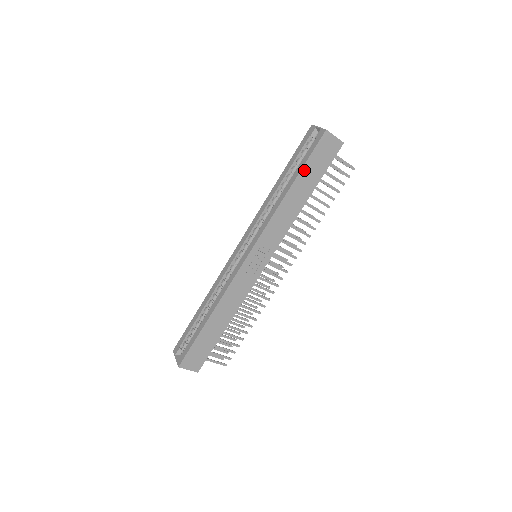
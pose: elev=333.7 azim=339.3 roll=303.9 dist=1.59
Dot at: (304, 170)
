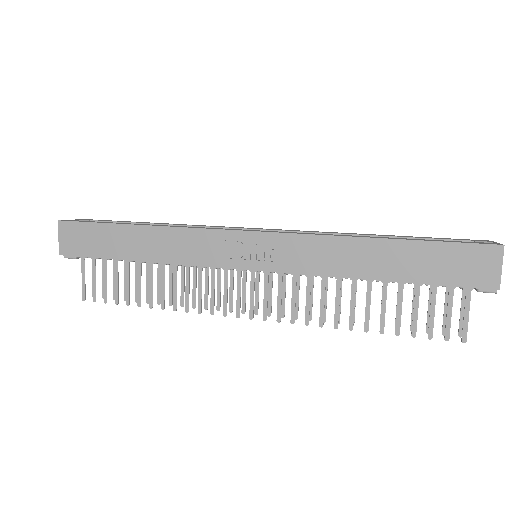
Dot at: (421, 246)
